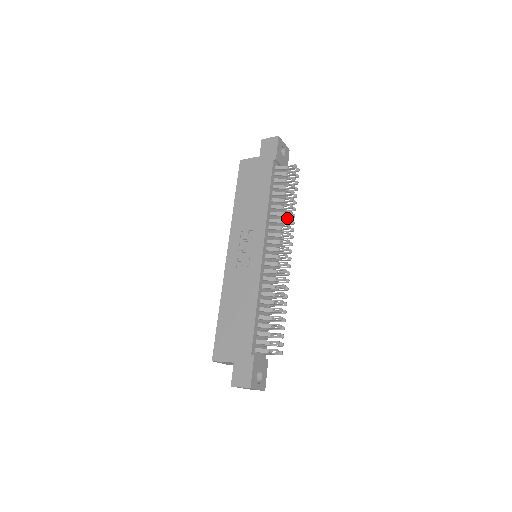
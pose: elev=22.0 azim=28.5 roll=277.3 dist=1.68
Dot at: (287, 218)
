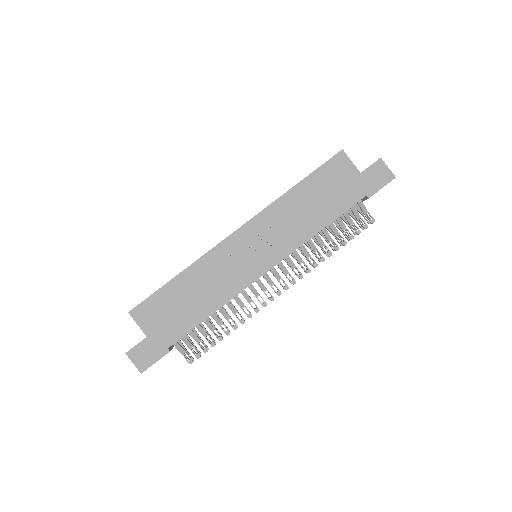
Dot at: occluded
